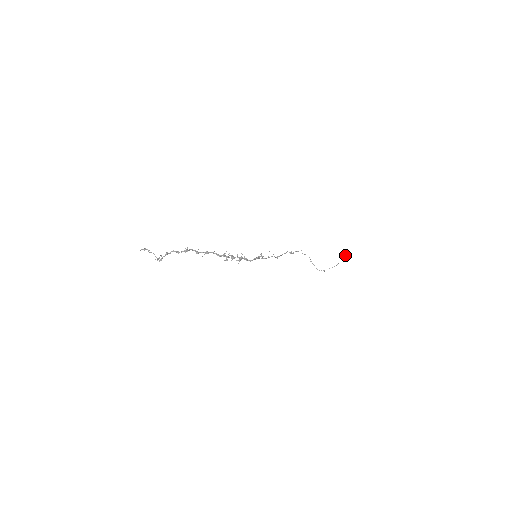
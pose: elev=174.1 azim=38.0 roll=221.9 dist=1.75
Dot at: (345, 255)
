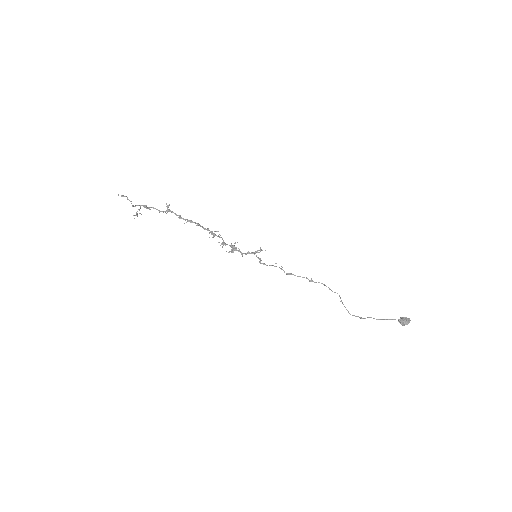
Dot at: (403, 320)
